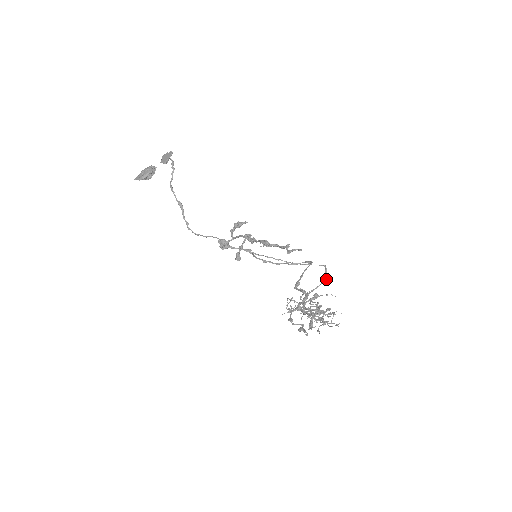
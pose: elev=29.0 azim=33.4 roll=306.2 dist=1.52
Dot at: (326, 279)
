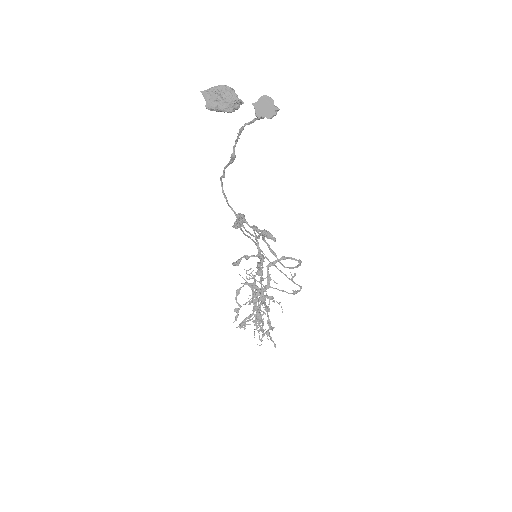
Dot at: occluded
